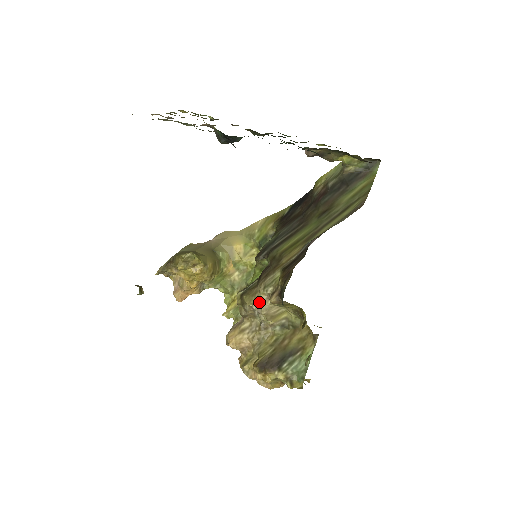
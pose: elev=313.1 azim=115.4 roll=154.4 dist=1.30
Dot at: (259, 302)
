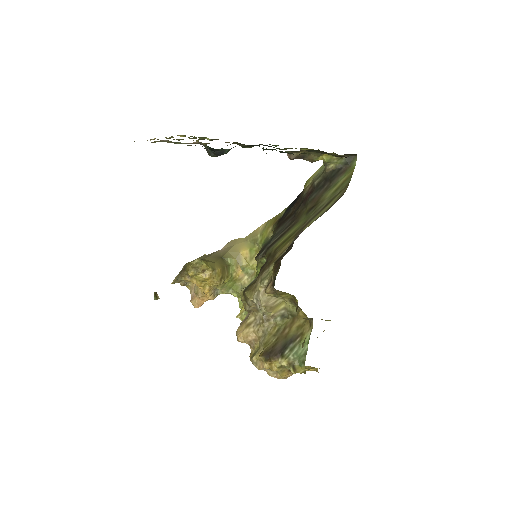
Dot at: (258, 295)
